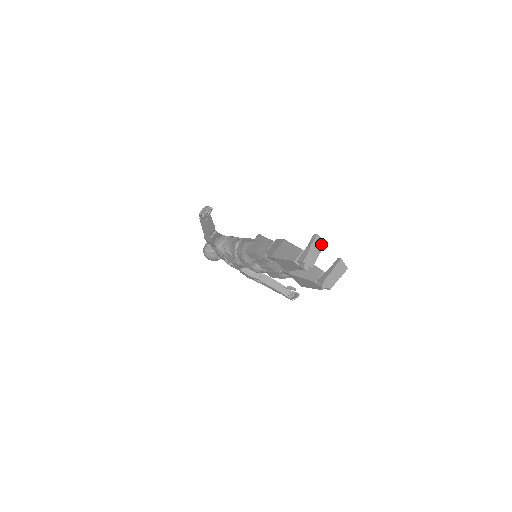
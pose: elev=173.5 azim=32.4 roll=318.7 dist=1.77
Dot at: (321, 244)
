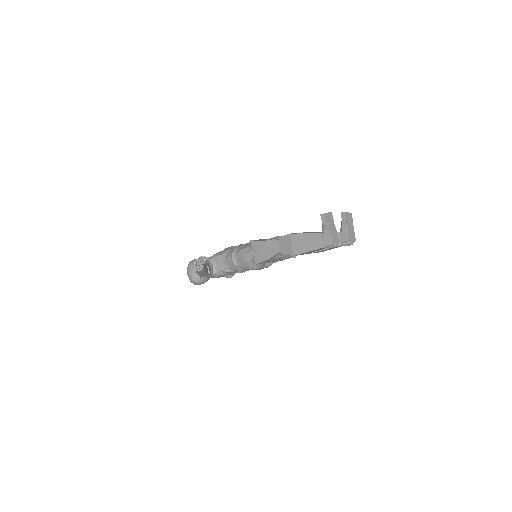
Dot at: (330, 217)
